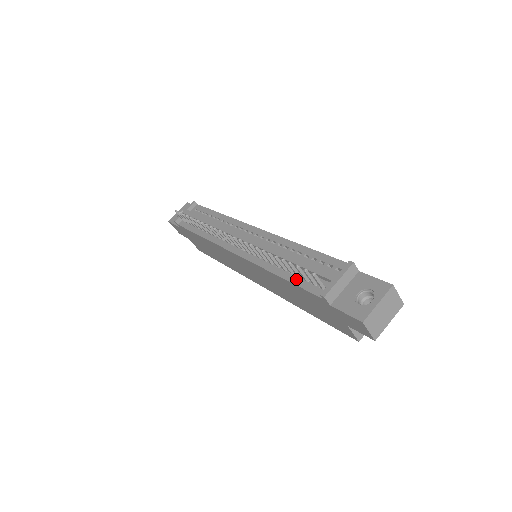
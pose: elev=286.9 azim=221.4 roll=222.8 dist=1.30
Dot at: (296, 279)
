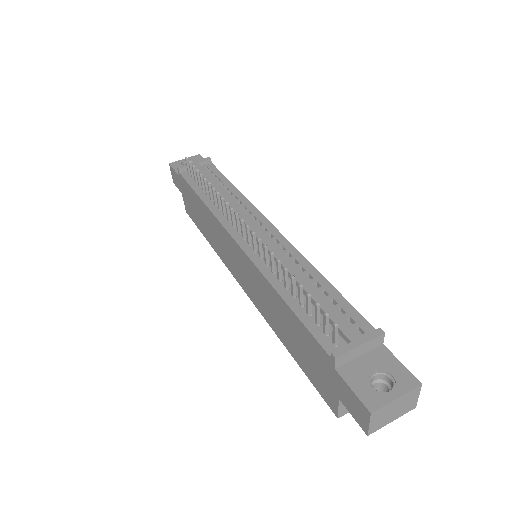
Dot at: (304, 314)
